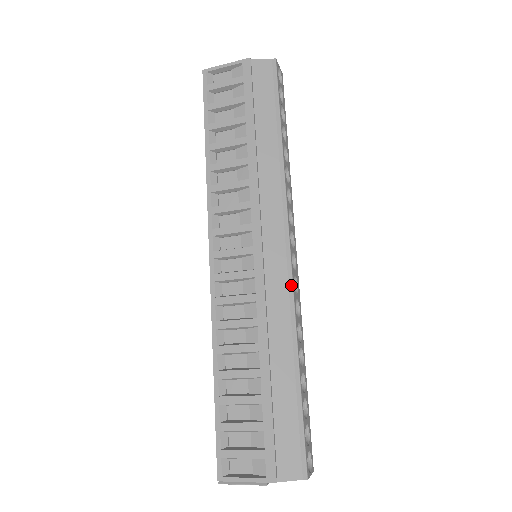
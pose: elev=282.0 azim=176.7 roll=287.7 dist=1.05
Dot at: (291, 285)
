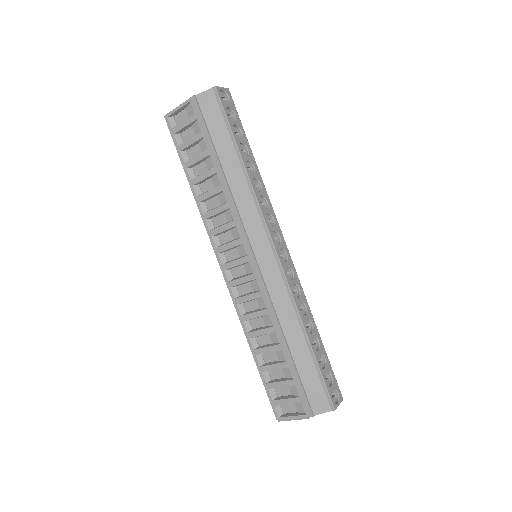
Dot at: (284, 277)
